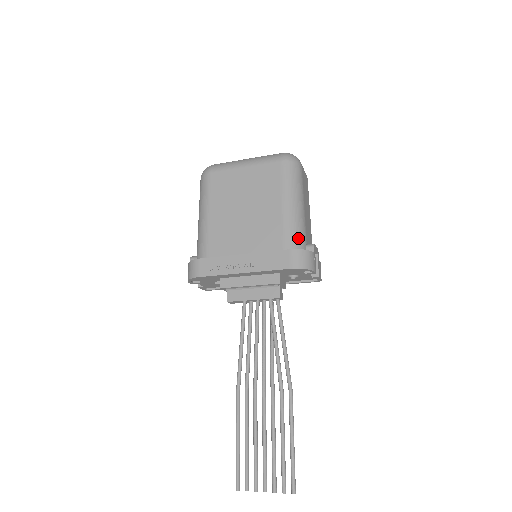
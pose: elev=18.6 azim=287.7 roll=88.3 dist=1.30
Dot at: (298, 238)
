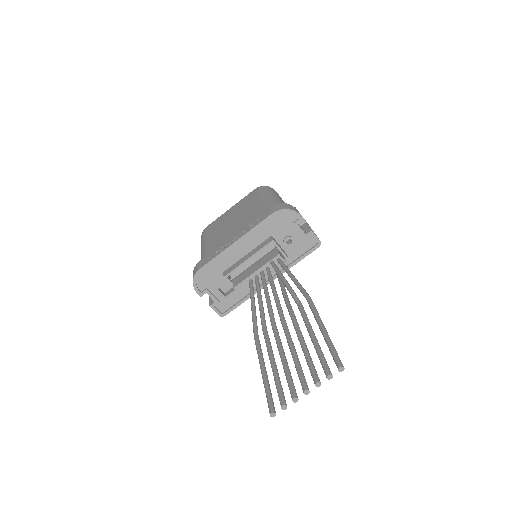
Dot at: occluded
